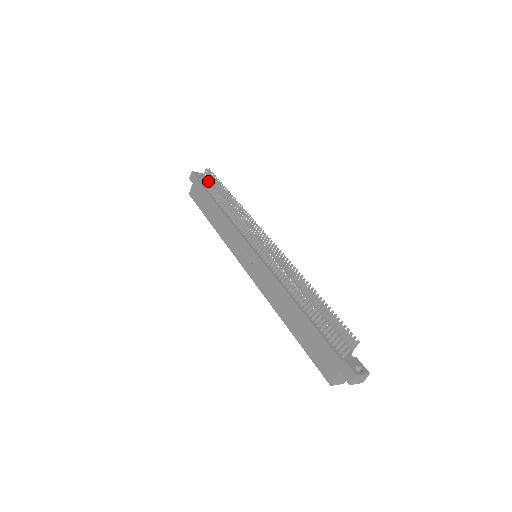
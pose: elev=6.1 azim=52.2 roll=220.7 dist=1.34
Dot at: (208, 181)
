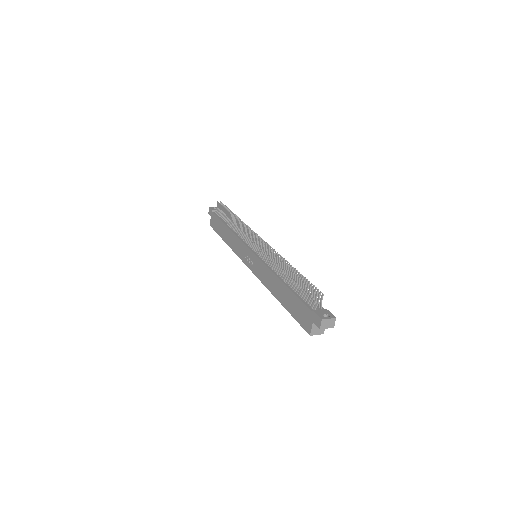
Dot at: (220, 211)
